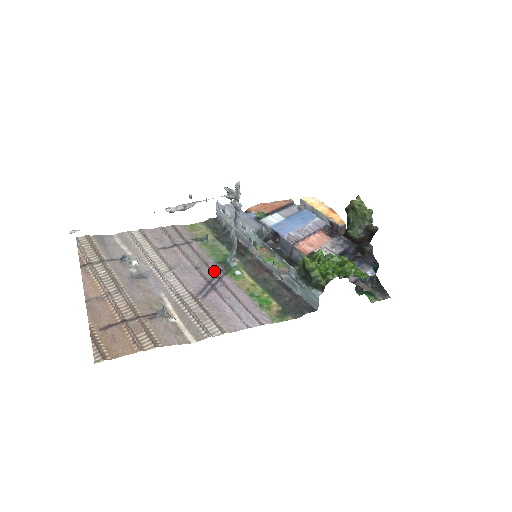
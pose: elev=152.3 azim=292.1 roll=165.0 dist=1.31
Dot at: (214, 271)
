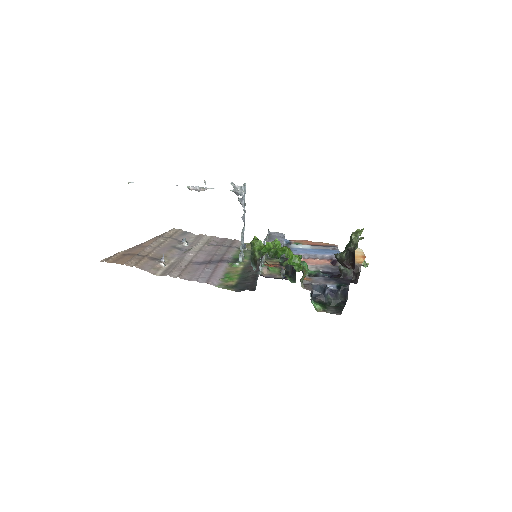
Dot at: (223, 259)
